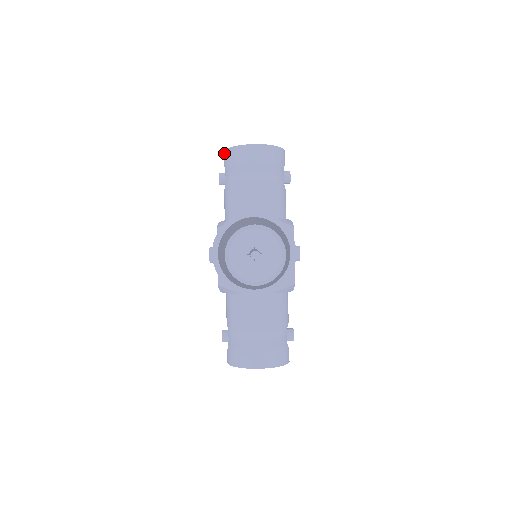
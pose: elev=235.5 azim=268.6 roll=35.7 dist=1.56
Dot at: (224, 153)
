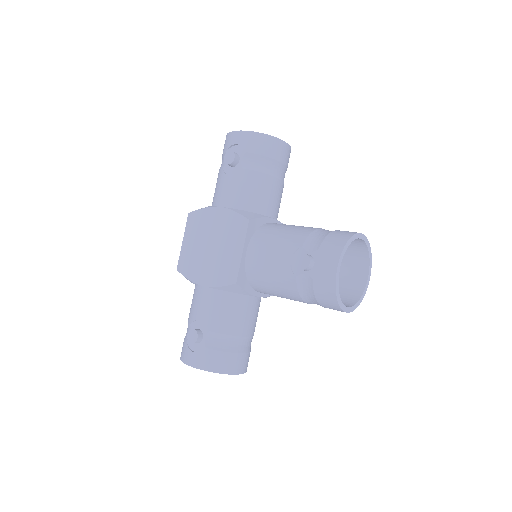
Dot at: (248, 133)
